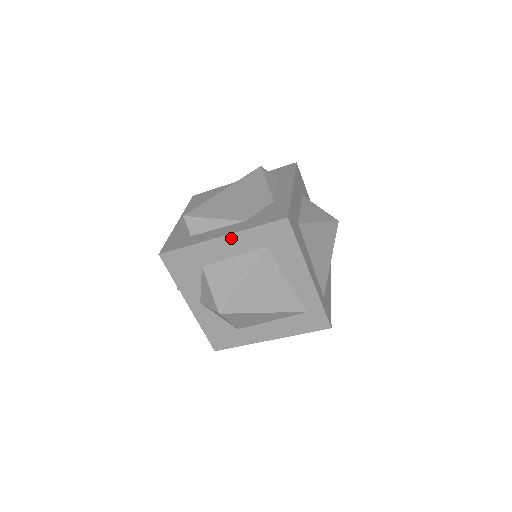
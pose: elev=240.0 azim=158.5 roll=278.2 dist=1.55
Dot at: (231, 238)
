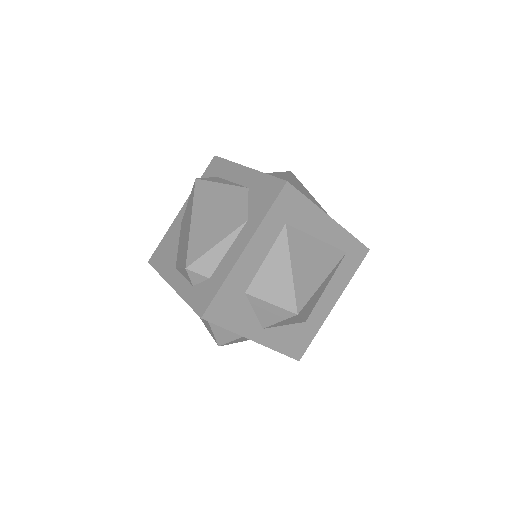
Dot at: (253, 242)
